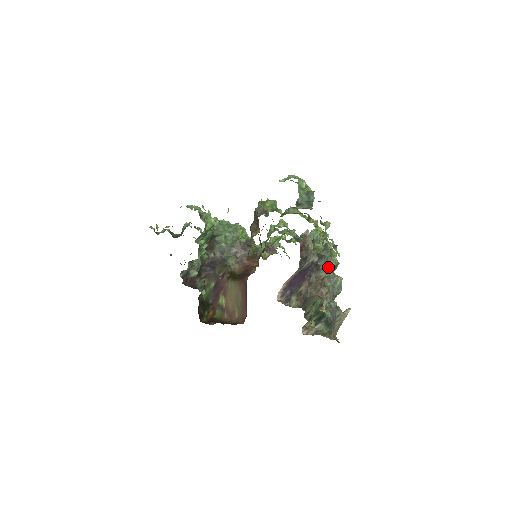
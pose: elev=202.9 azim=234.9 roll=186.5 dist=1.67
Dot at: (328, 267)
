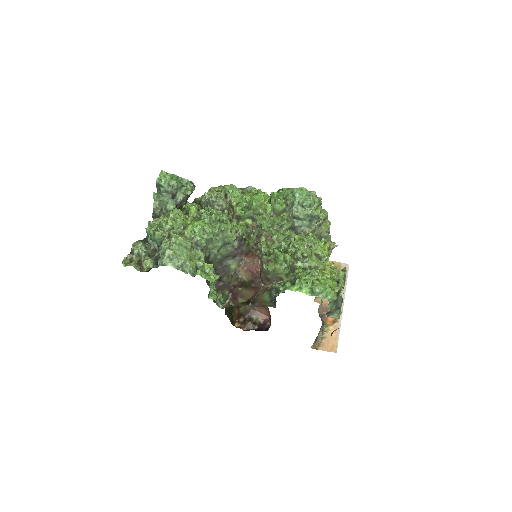
Dot at: occluded
